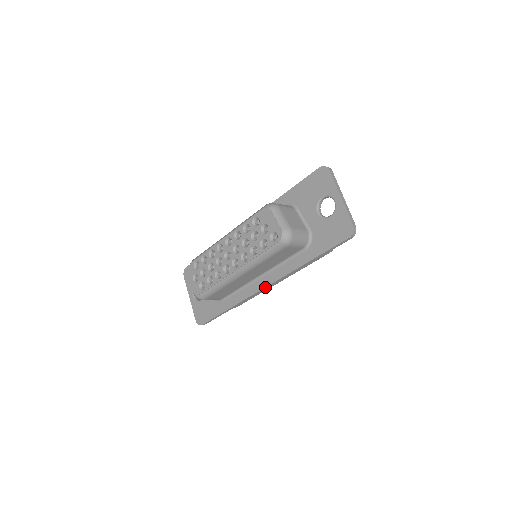
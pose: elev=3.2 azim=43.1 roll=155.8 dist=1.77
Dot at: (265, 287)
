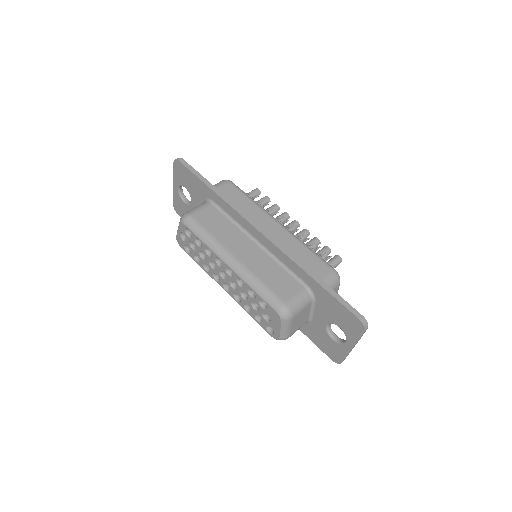
Dot at: occluded
